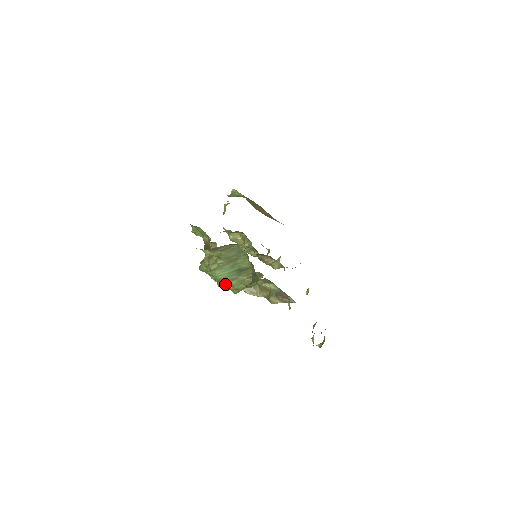
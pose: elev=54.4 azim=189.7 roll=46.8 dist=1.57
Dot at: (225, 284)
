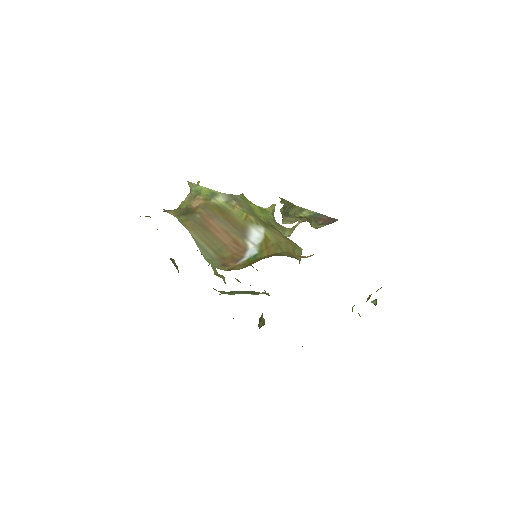
Dot at: occluded
